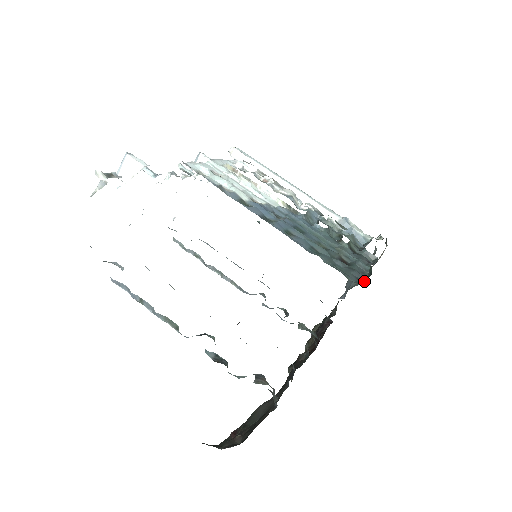
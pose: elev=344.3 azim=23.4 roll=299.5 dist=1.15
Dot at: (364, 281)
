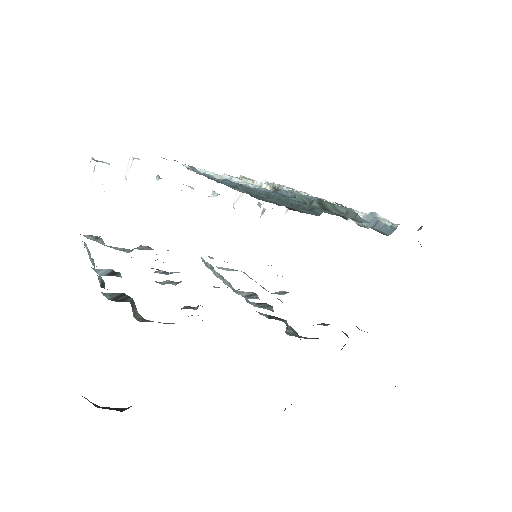
Dot at: occluded
